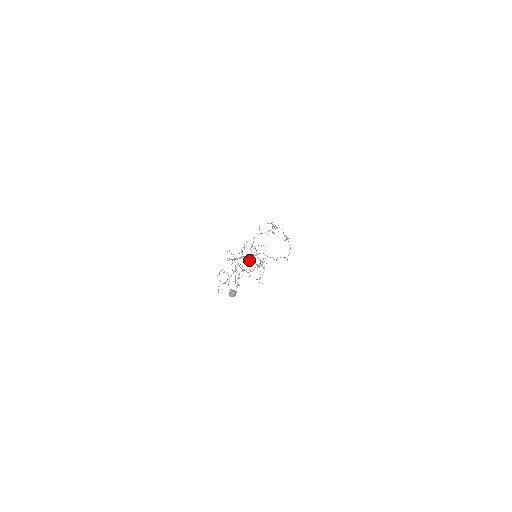
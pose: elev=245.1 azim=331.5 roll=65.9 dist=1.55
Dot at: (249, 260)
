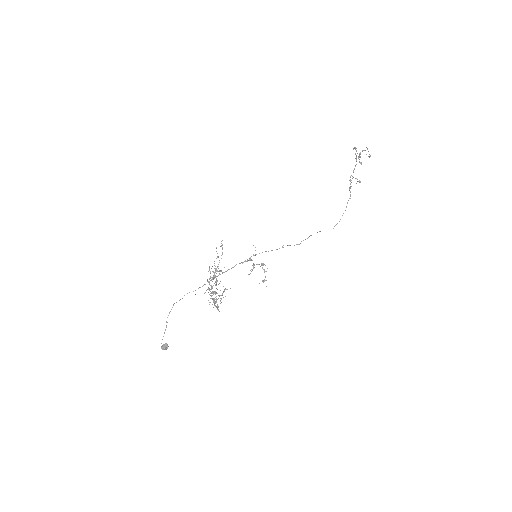
Dot at: (215, 285)
